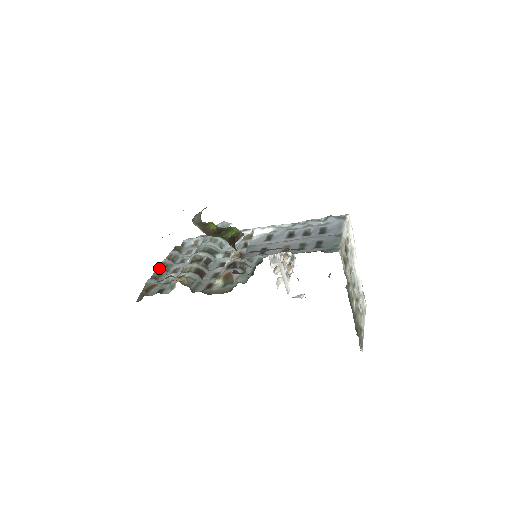
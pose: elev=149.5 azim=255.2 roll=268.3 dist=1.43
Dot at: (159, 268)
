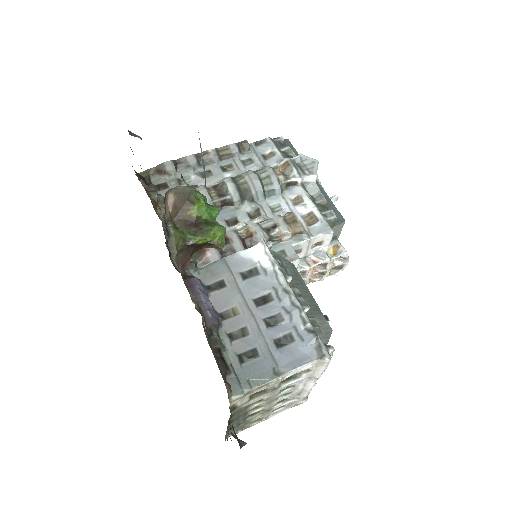
Dot at: (195, 156)
